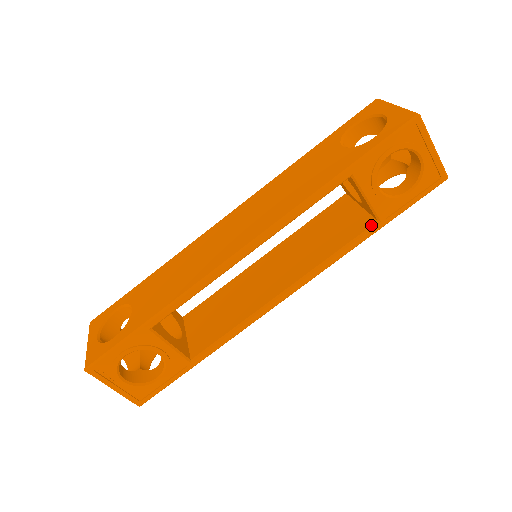
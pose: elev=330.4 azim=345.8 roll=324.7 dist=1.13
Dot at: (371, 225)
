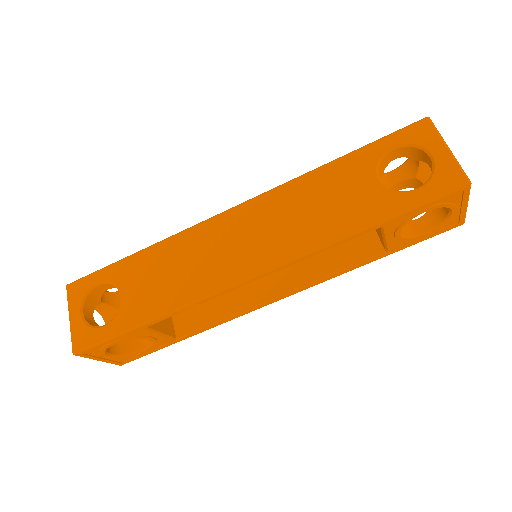
Dot at: (378, 254)
